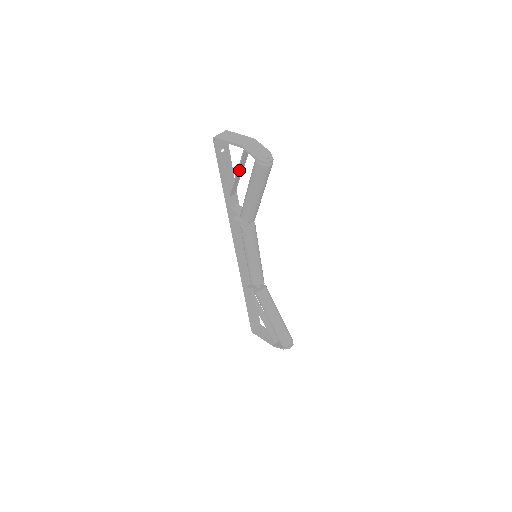
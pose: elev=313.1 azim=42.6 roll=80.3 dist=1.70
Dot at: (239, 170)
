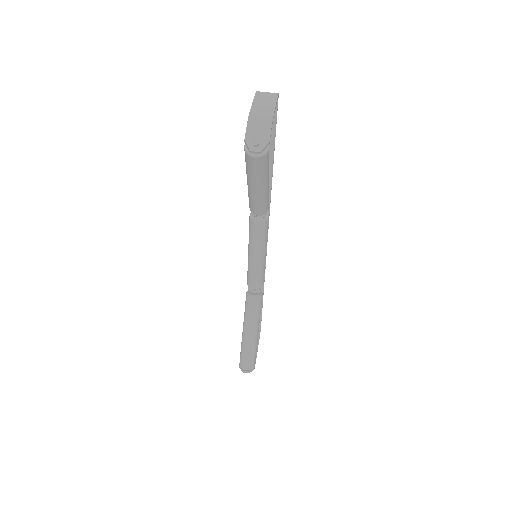
Dot at: occluded
